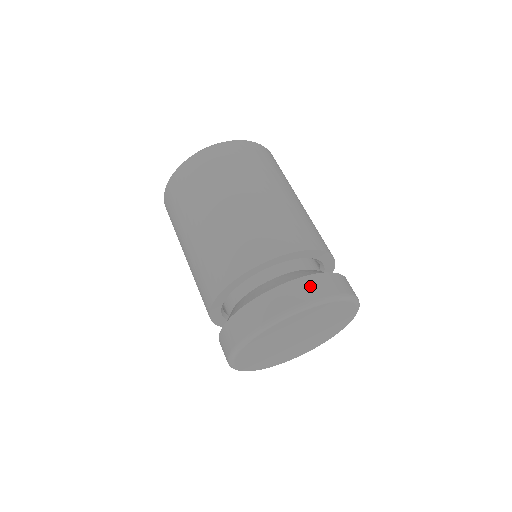
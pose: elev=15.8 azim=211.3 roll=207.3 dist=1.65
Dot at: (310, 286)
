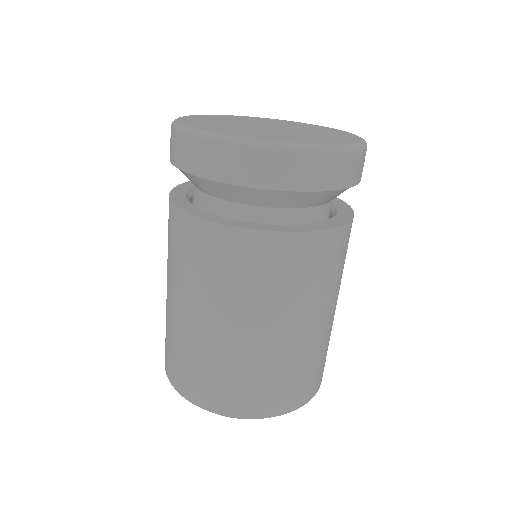
Dot at: occluded
